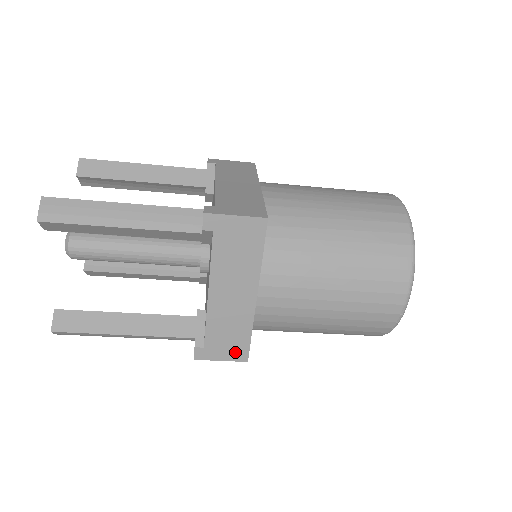
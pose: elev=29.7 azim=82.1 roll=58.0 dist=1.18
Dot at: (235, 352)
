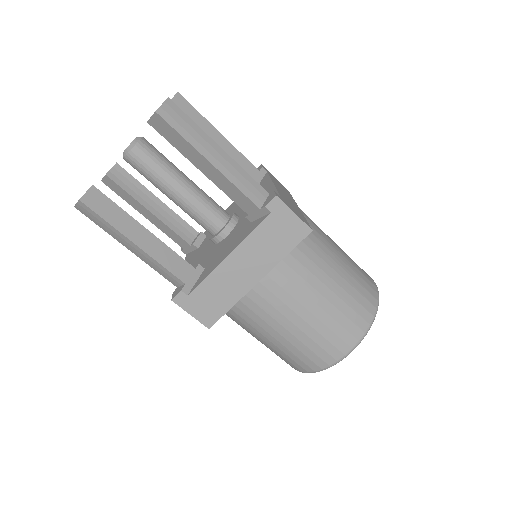
Dot at: (207, 315)
